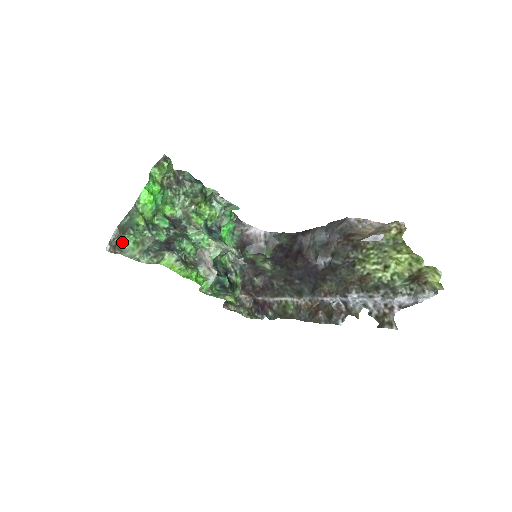
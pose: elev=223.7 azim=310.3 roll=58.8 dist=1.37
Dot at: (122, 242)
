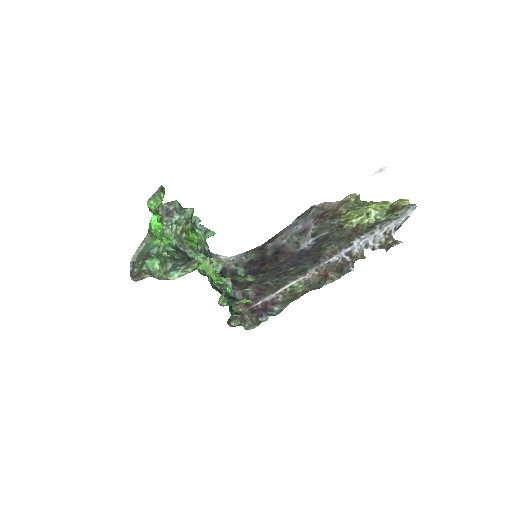
Dot at: (147, 266)
